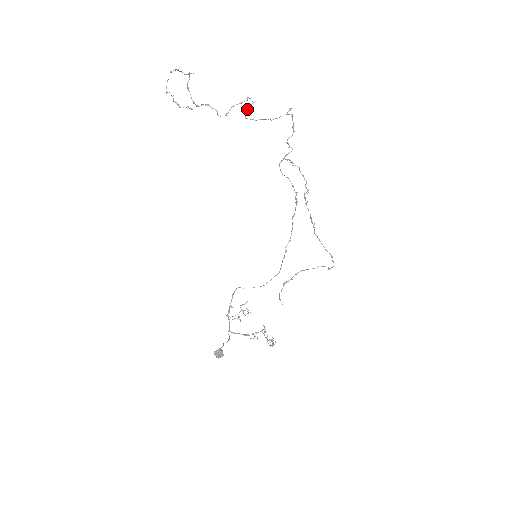
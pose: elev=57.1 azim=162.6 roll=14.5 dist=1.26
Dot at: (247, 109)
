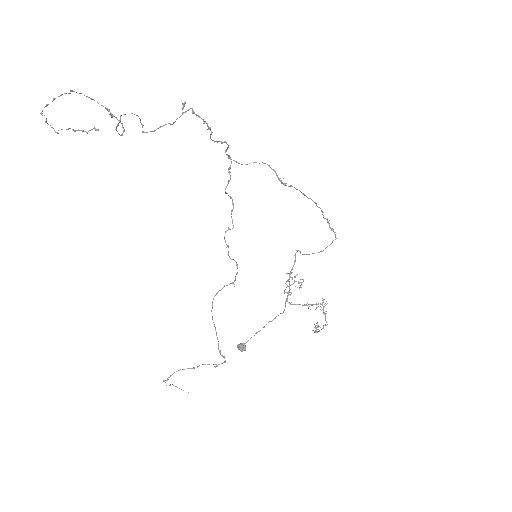
Dot at: occluded
